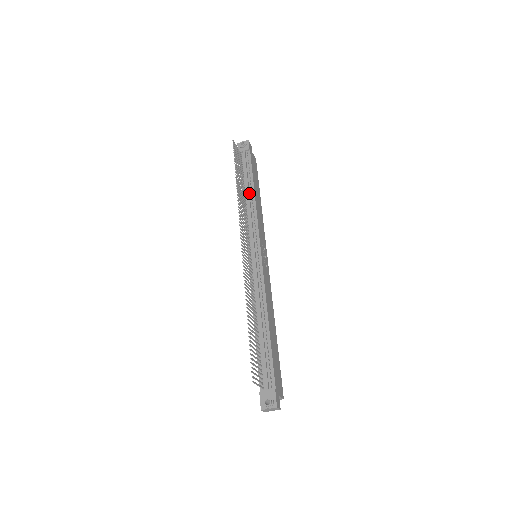
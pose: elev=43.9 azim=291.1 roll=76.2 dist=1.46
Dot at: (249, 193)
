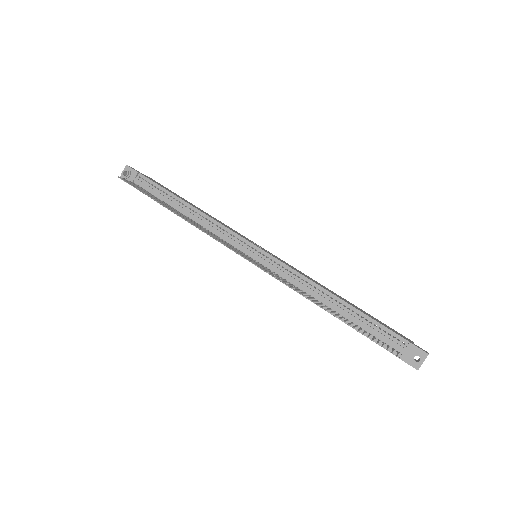
Dot at: (186, 210)
